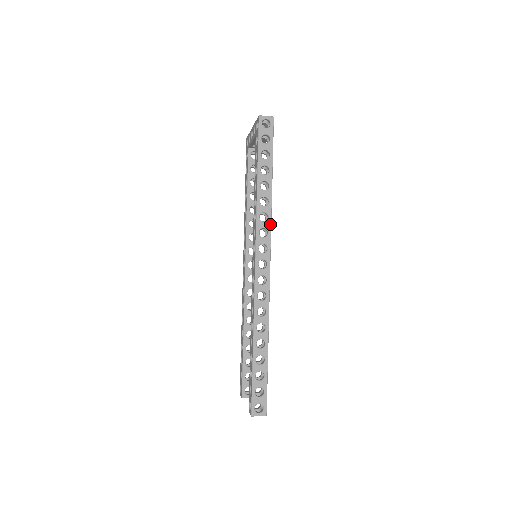
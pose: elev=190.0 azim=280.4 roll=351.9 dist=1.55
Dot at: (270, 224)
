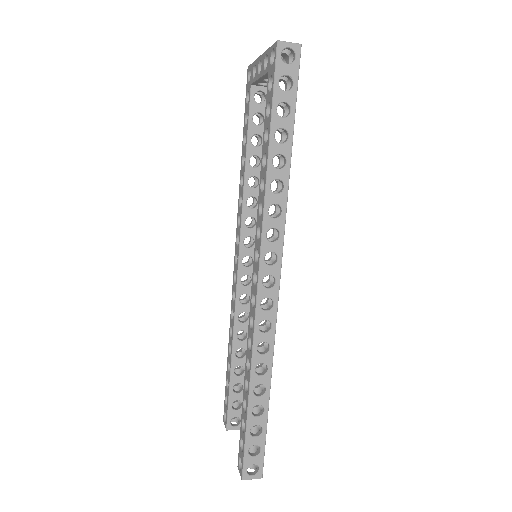
Dot at: (284, 222)
